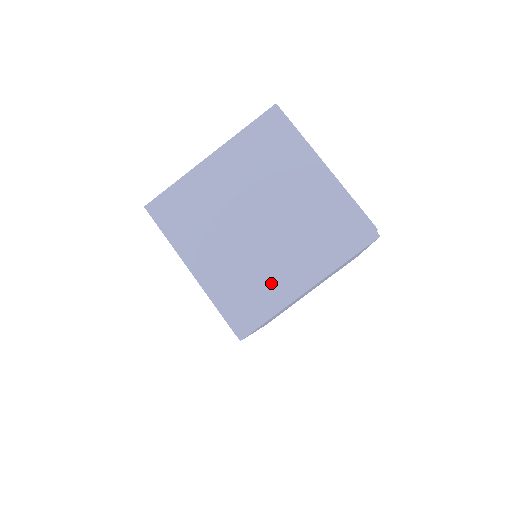
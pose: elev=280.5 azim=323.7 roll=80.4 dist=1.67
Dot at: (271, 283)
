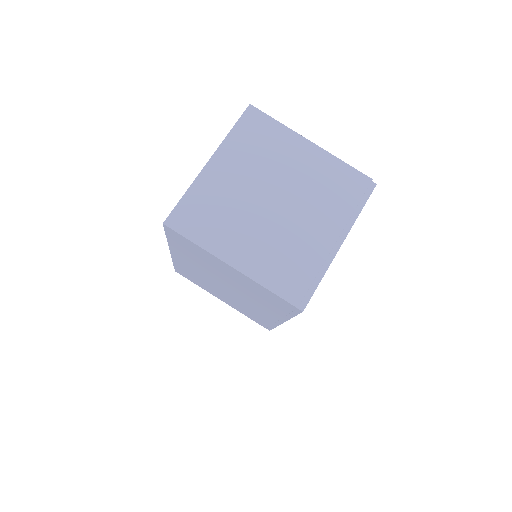
Dot at: (308, 251)
